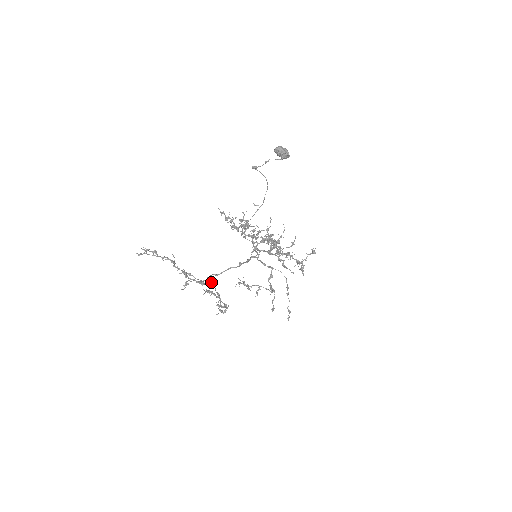
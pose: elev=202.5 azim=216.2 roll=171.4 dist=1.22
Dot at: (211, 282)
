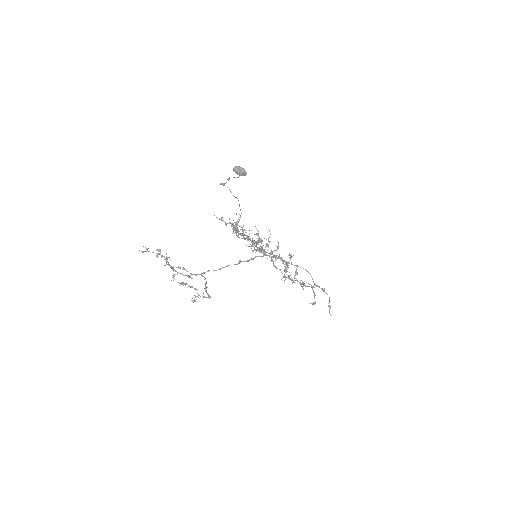
Dot at: occluded
